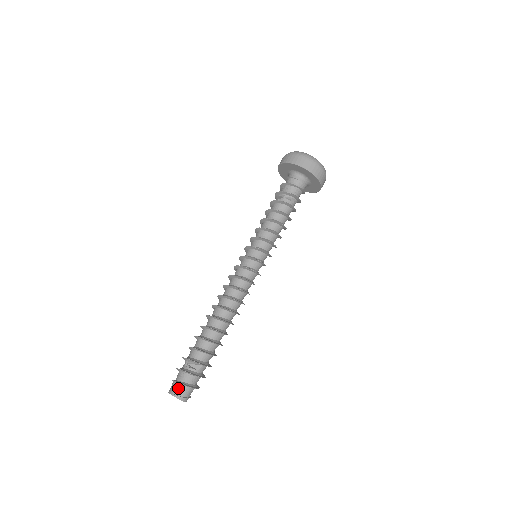
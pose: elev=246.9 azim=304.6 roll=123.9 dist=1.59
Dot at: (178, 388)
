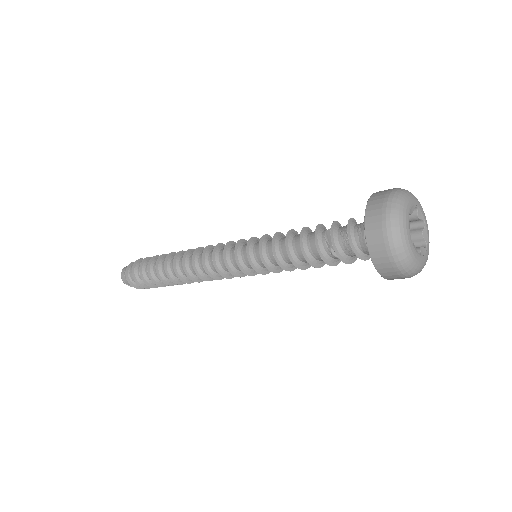
Dot at: (126, 279)
